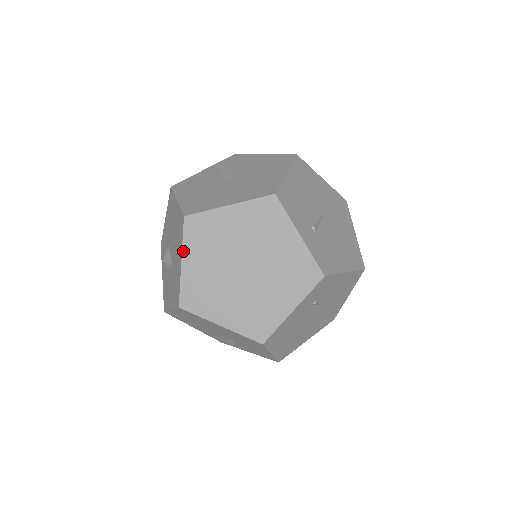
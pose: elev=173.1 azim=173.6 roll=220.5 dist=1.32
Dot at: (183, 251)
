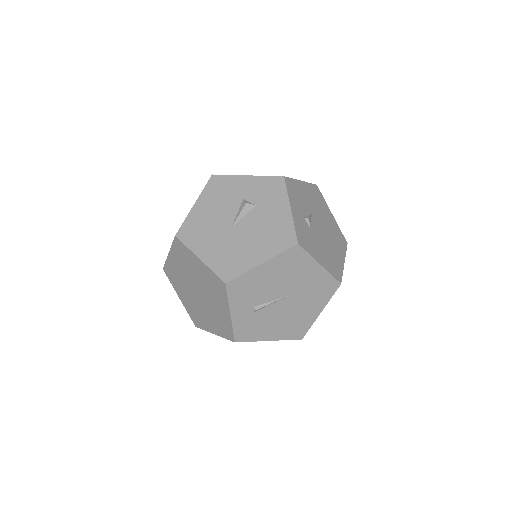
Dot at: (170, 250)
